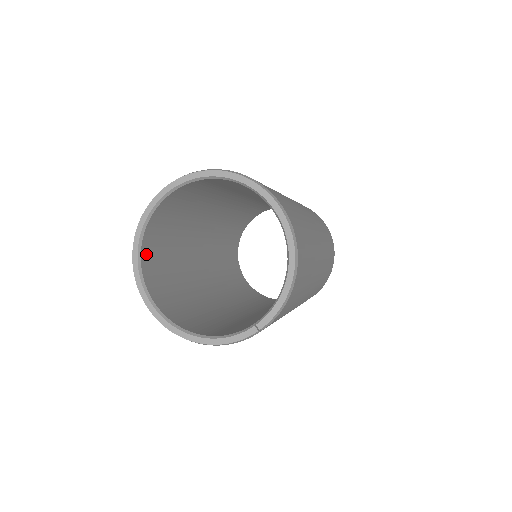
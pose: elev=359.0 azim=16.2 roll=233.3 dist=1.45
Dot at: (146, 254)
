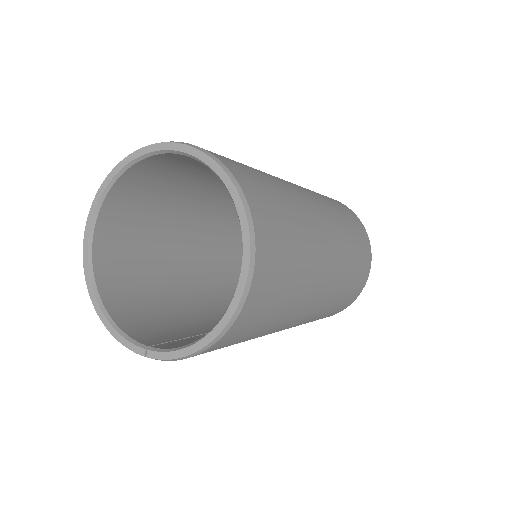
Dot at: (121, 189)
